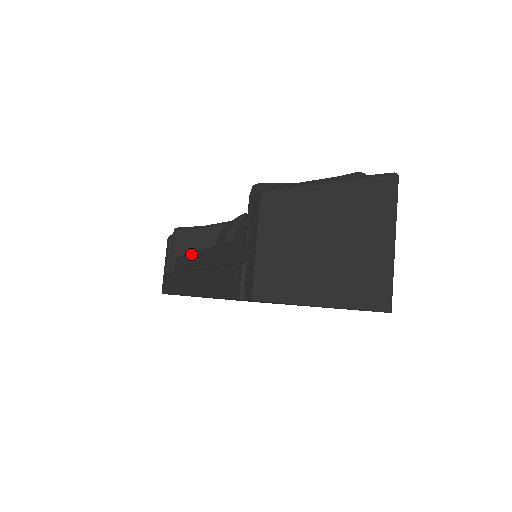
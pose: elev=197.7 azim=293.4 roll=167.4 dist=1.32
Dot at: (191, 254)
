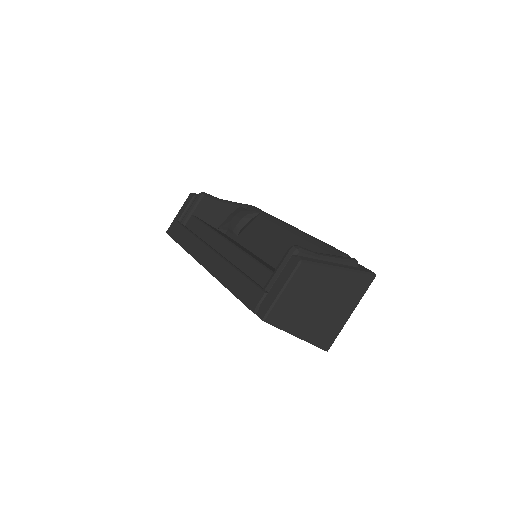
Dot at: (212, 230)
